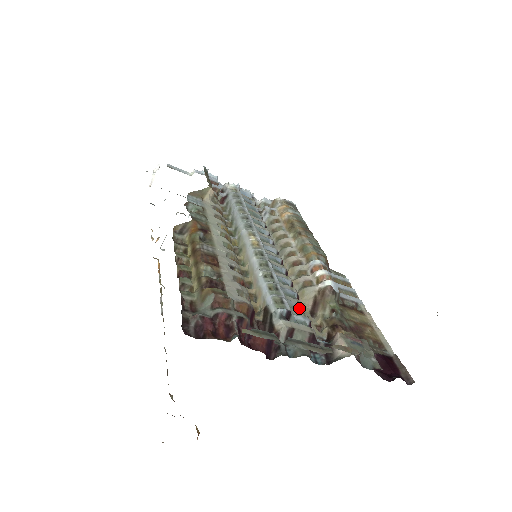
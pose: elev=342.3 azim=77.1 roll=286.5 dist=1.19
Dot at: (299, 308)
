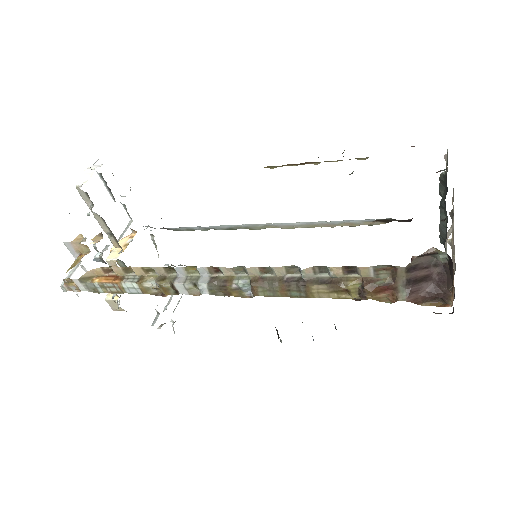
Dot at: occluded
